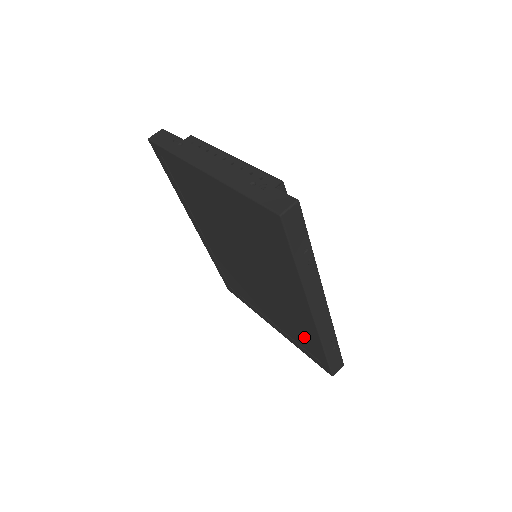
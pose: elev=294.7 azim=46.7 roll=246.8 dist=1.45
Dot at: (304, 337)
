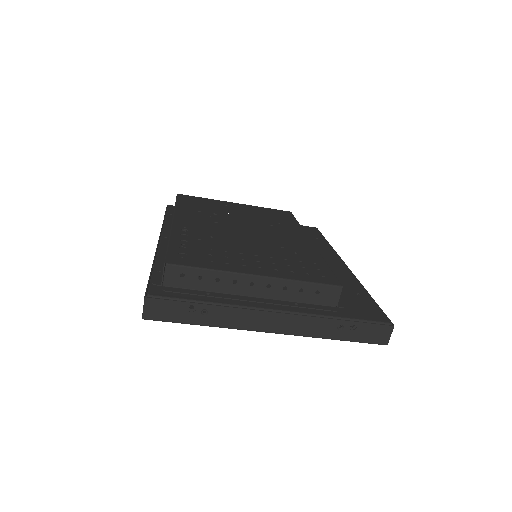
Dot at: occluded
